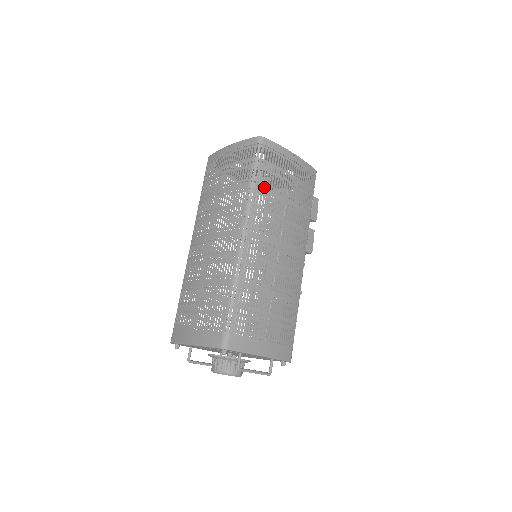
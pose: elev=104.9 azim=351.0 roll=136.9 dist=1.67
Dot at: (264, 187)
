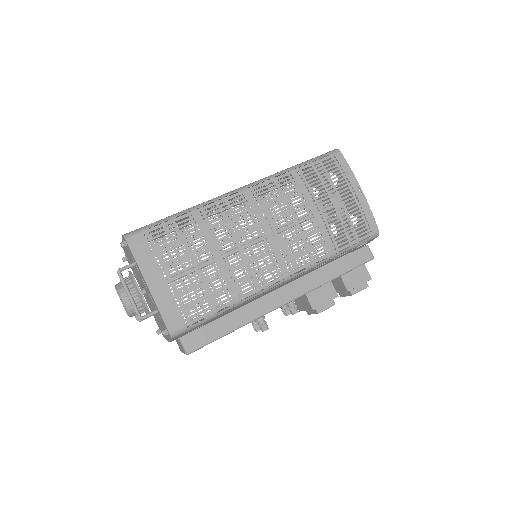
Dot at: (300, 179)
